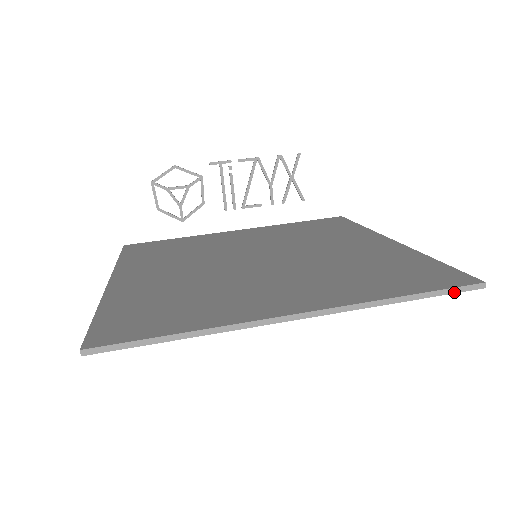
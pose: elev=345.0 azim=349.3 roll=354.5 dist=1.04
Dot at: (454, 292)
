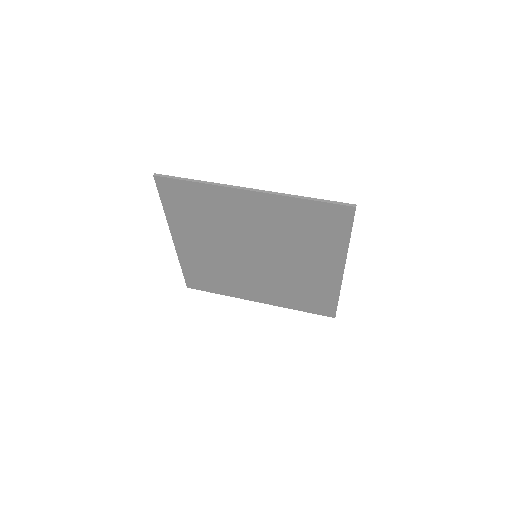
Dot at: (337, 203)
